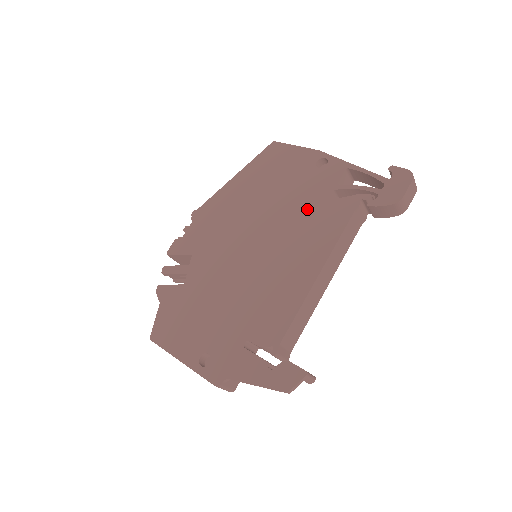
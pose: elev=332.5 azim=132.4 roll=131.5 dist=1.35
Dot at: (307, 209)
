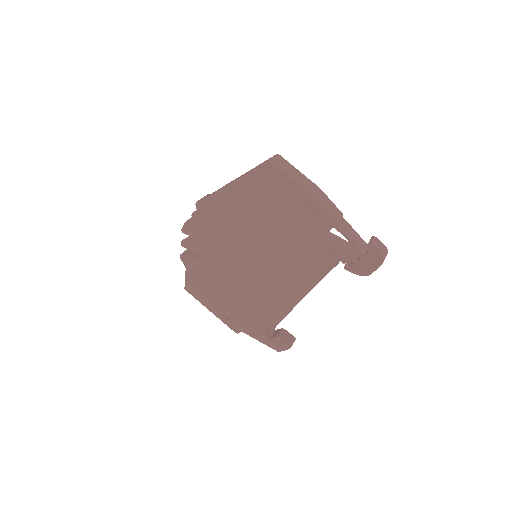
Dot at: (297, 249)
